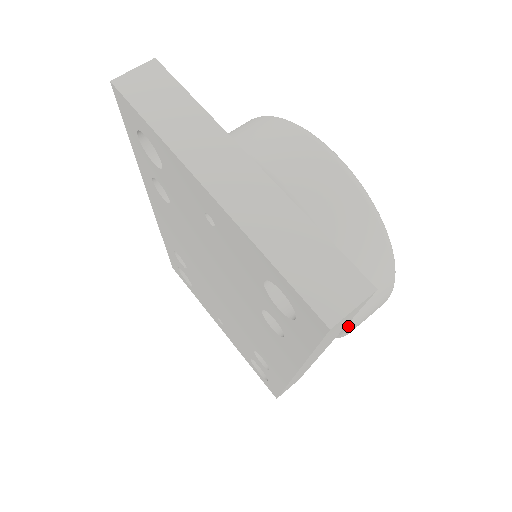
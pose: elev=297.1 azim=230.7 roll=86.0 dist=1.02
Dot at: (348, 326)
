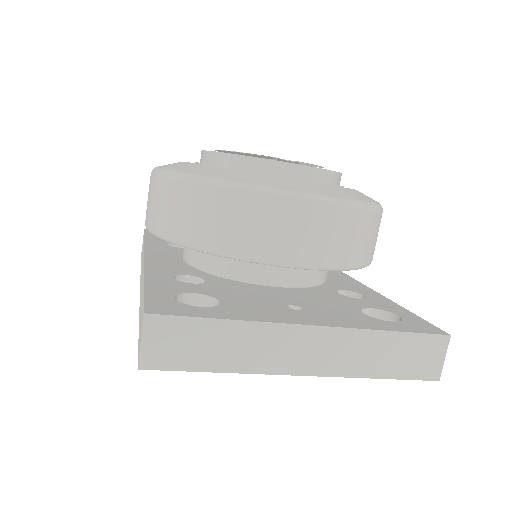
Dot at: occluded
